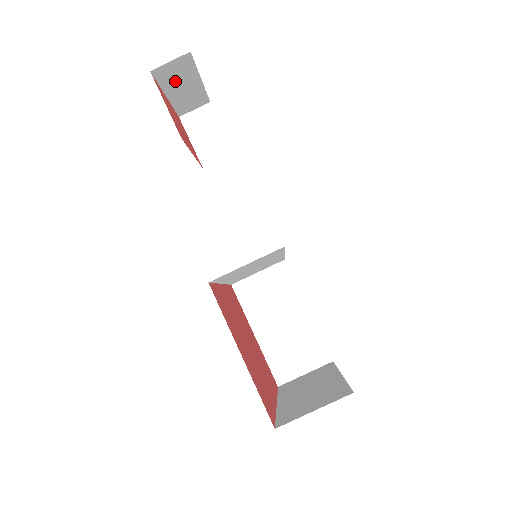
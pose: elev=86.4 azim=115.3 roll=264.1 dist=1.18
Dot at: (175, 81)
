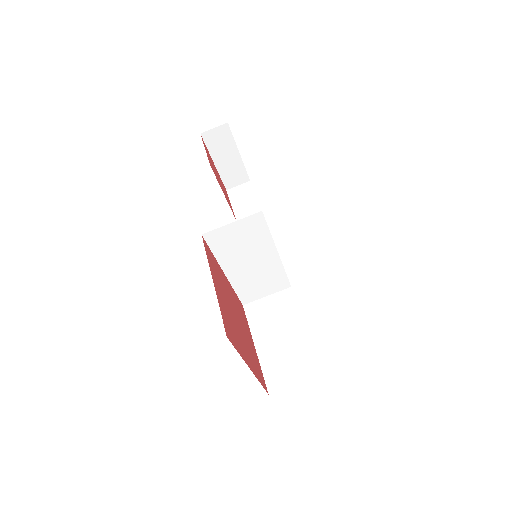
Dot at: (219, 149)
